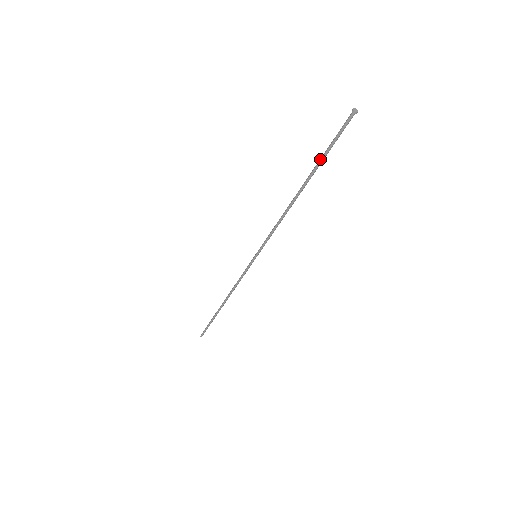
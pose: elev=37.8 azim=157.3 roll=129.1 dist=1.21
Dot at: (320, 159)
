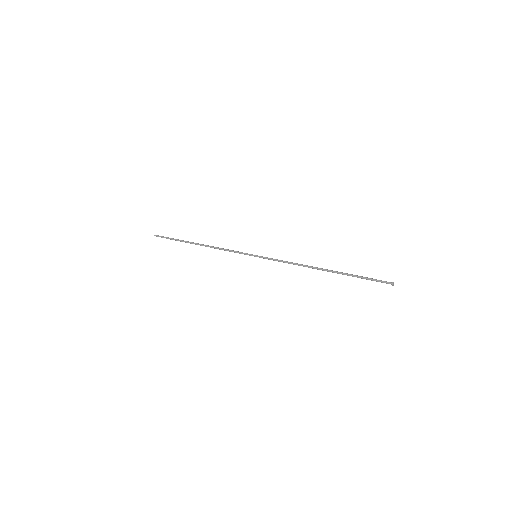
Dot at: (352, 276)
